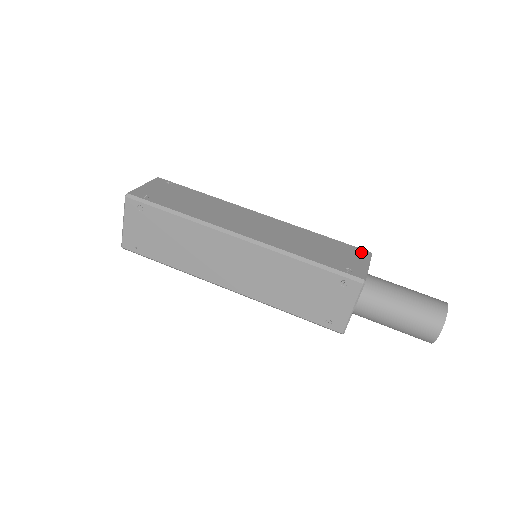
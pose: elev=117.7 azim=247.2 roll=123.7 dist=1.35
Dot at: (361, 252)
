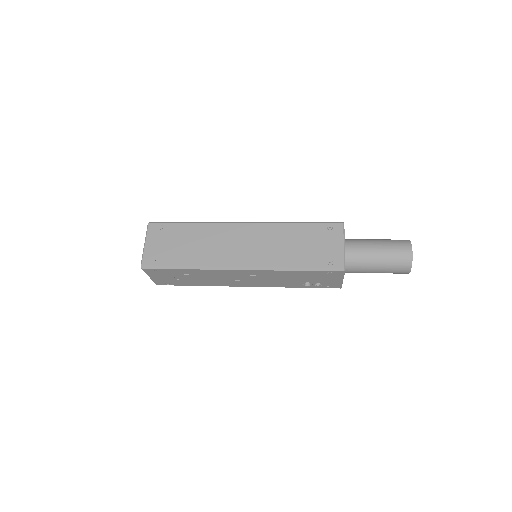
Dot at: occluded
